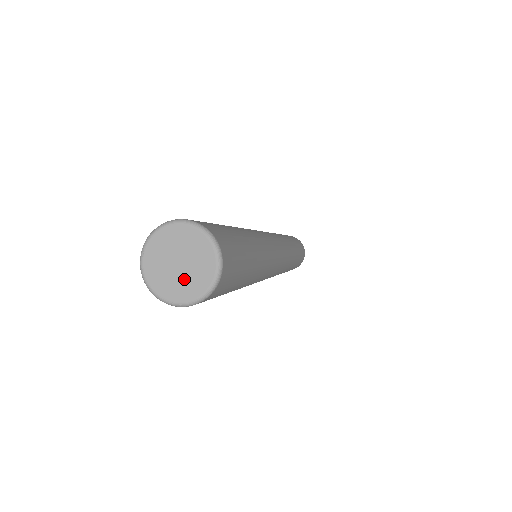
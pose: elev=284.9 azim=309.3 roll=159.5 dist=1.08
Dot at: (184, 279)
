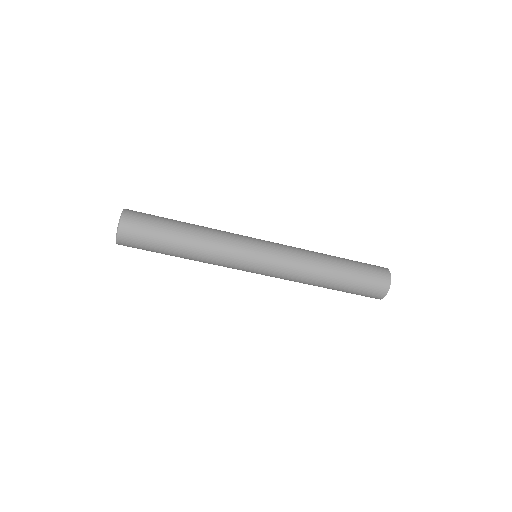
Dot at: occluded
